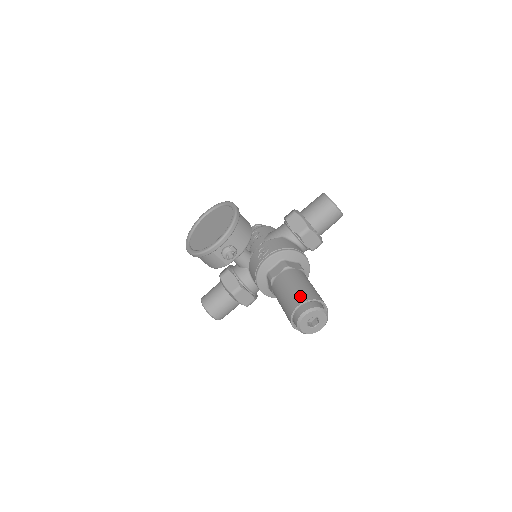
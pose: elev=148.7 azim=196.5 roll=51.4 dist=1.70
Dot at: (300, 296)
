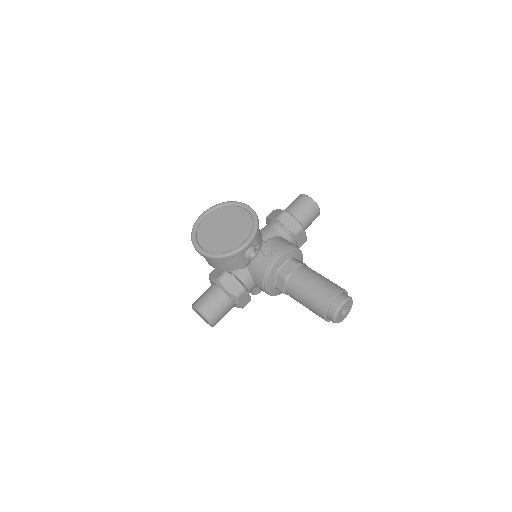
Dot at: (331, 289)
